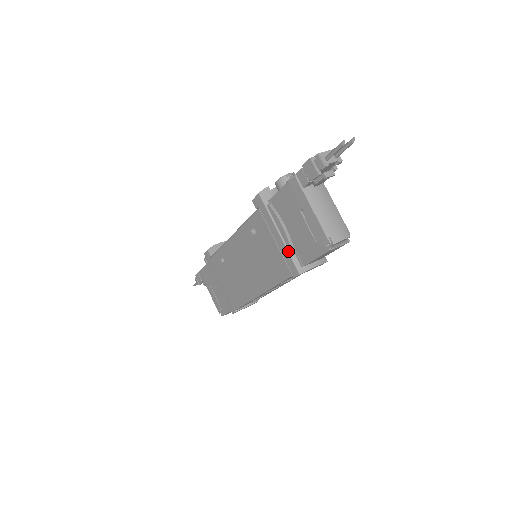
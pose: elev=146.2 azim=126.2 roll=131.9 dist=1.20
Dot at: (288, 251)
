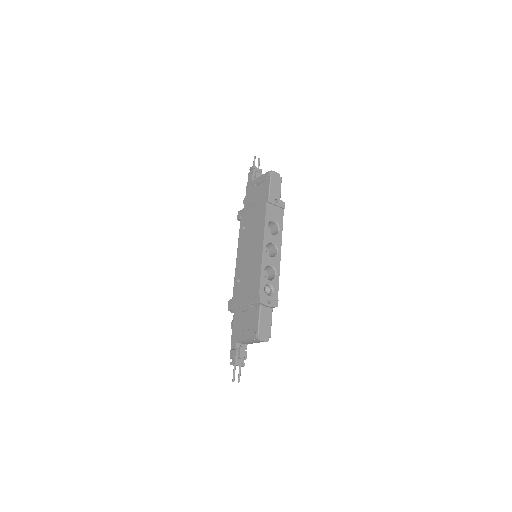
Dot at: (259, 200)
